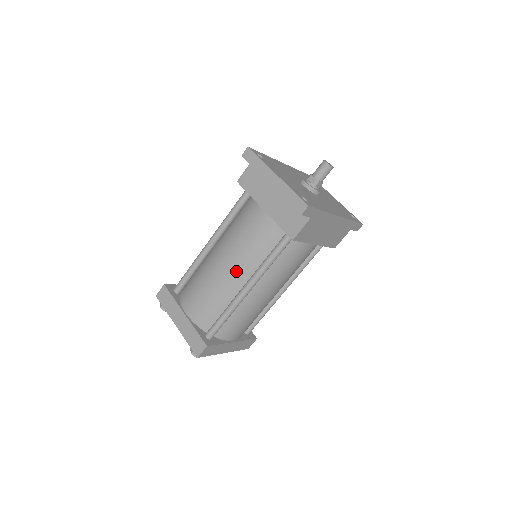
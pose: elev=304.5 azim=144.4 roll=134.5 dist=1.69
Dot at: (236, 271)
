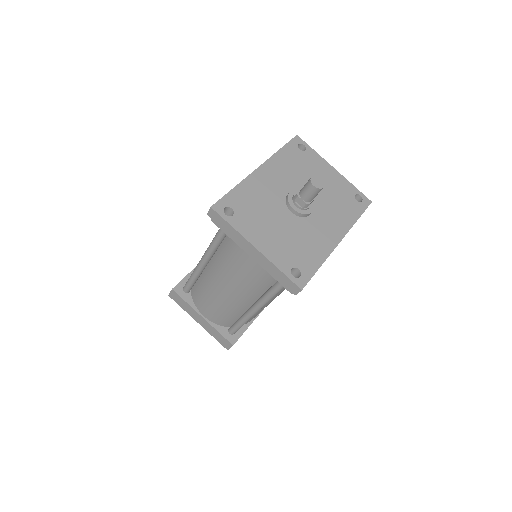
Dot at: (240, 297)
